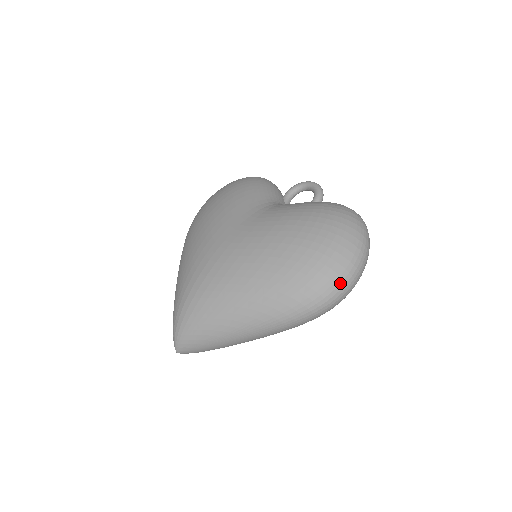
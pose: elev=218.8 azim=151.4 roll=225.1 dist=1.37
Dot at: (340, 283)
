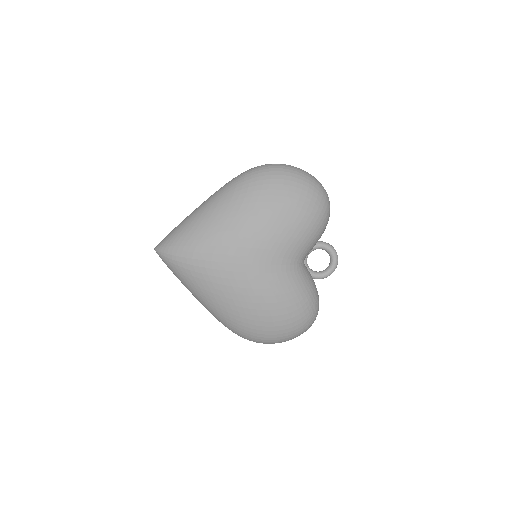
Dot at: occluded
